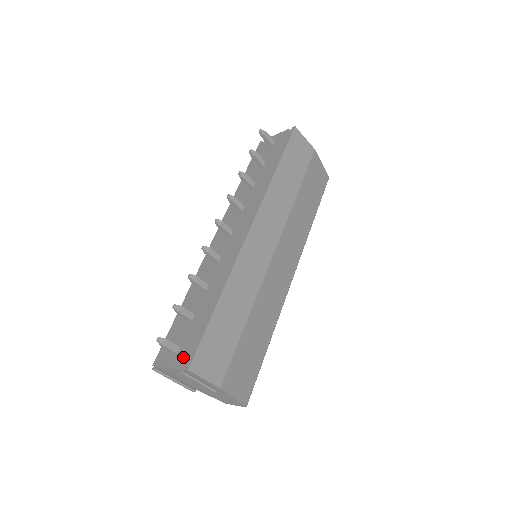
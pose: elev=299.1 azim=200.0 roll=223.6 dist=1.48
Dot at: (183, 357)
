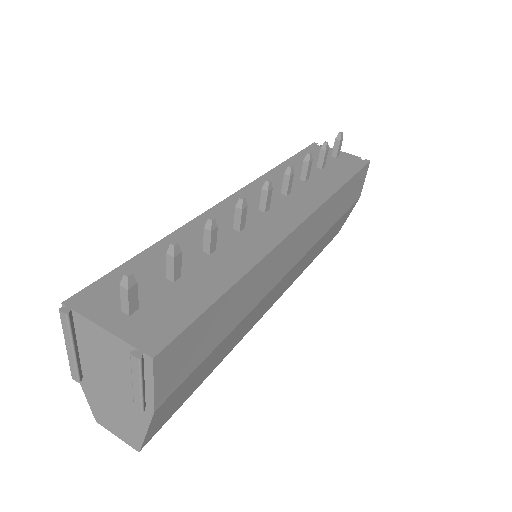
Dot at: (144, 329)
